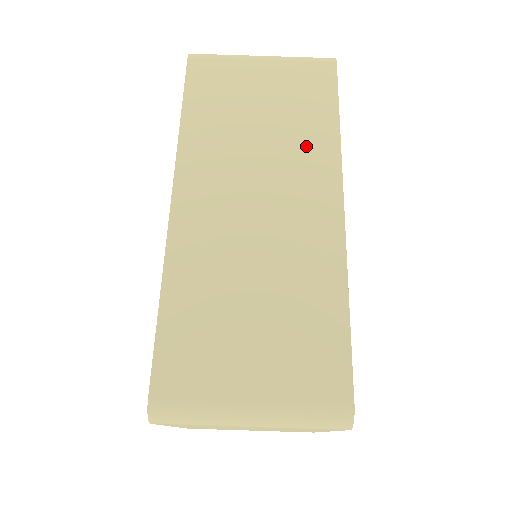
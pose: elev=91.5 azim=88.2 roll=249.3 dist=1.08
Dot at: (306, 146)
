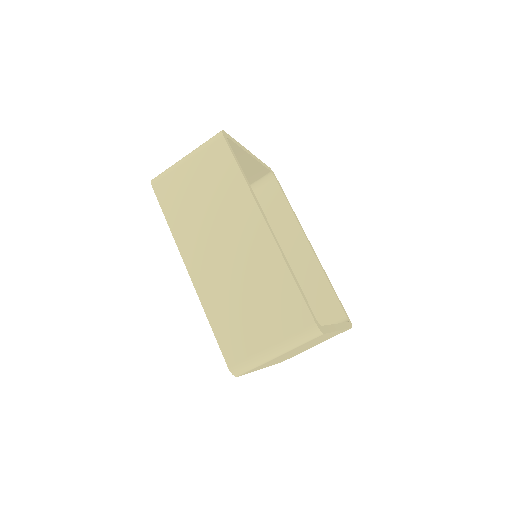
Dot at: (232, 200)
